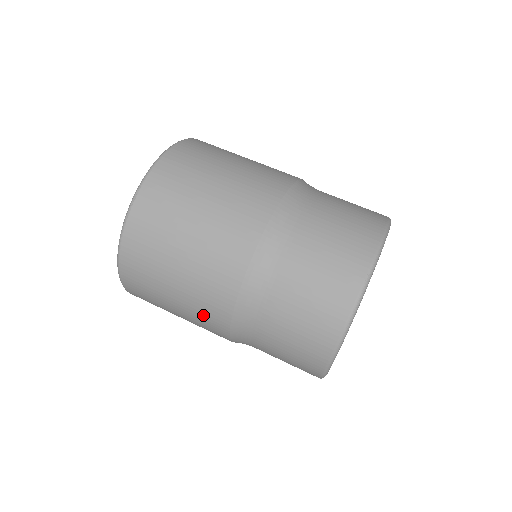
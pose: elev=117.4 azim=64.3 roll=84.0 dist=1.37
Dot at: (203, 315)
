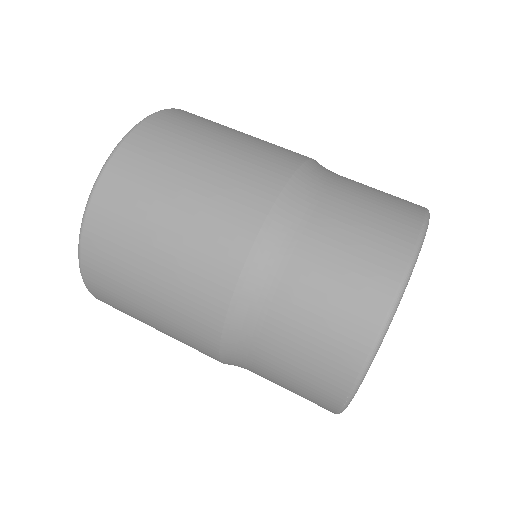
Dot at: (192, 286)
